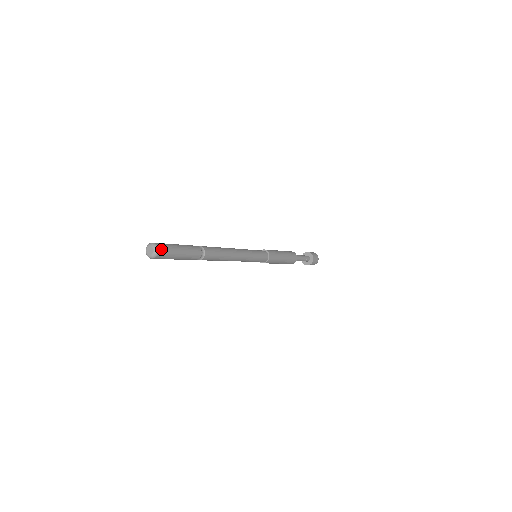
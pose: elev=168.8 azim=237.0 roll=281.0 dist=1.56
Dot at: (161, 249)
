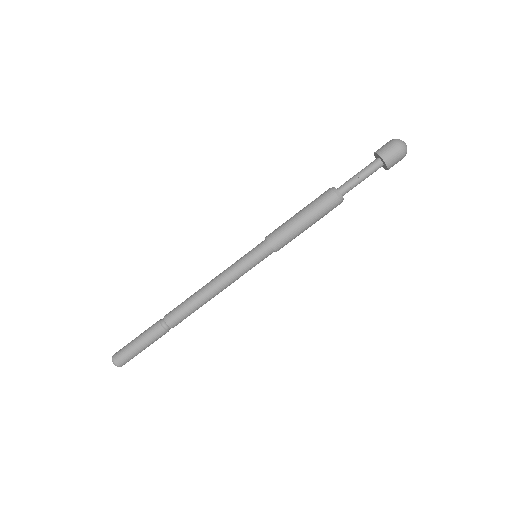
Dot at: (117, 360)
